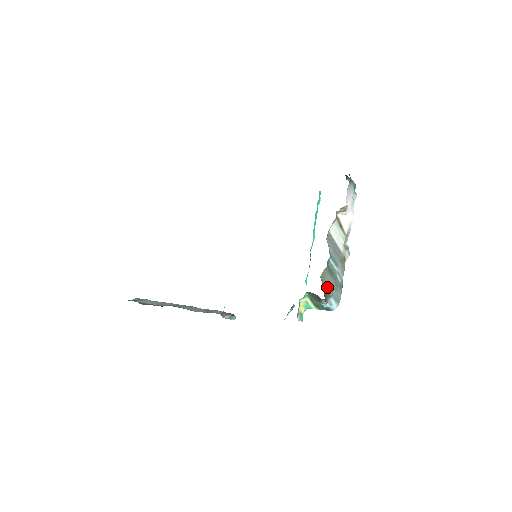
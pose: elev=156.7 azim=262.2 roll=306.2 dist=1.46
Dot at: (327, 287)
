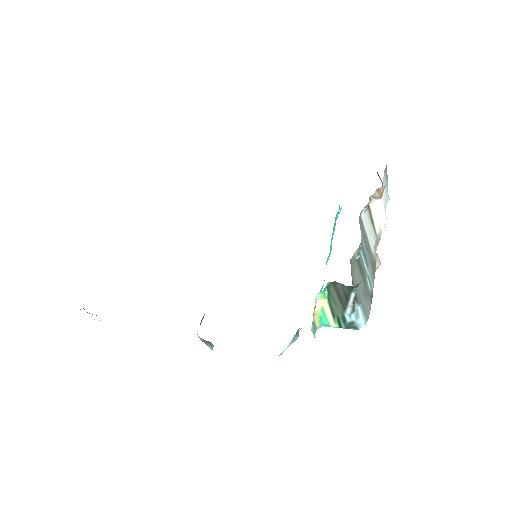
Dot at: (355, 285)
